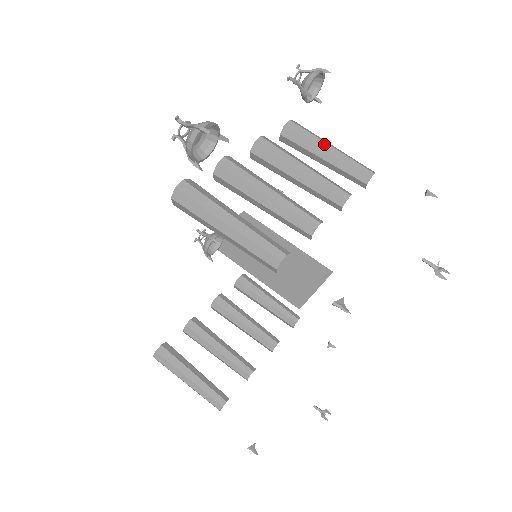
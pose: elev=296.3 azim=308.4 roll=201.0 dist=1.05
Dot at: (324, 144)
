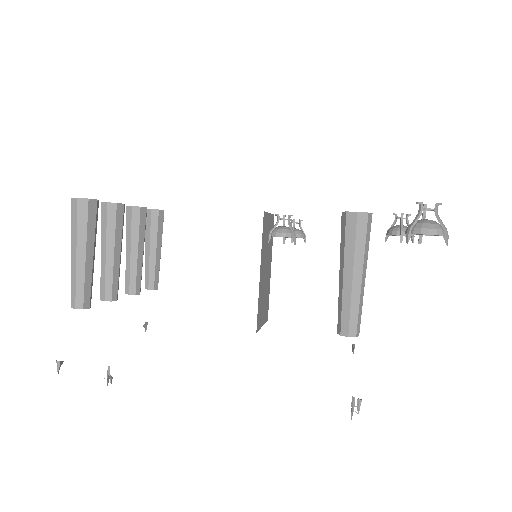
Dot at: occluded
